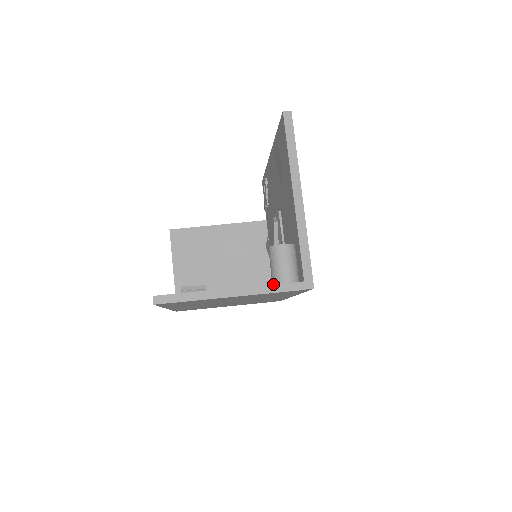
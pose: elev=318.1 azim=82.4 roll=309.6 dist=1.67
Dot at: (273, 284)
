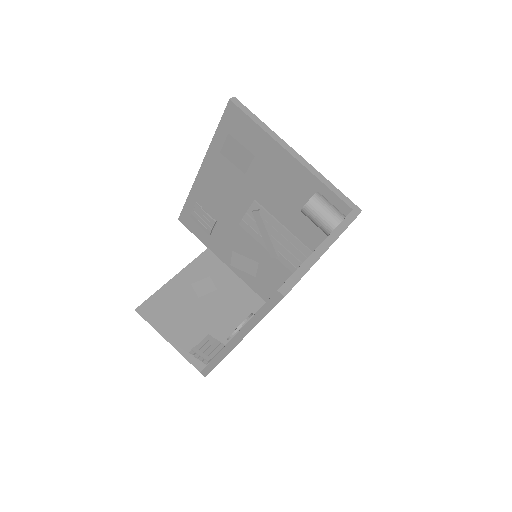
Dot at: occluded
